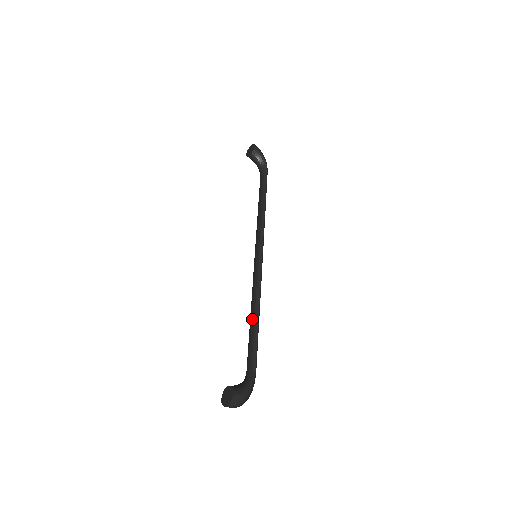
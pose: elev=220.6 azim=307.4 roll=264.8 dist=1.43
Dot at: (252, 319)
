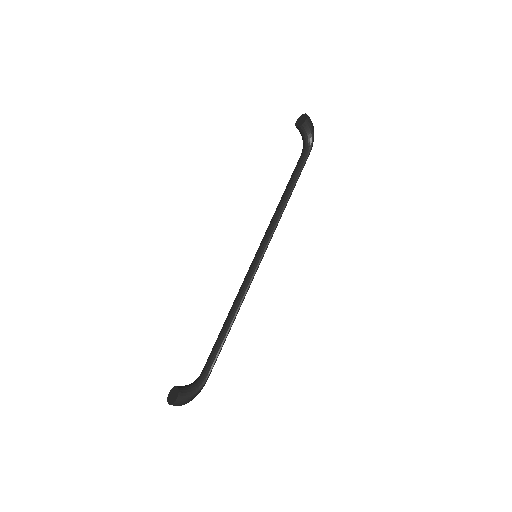
Dot at: (225, 324)
